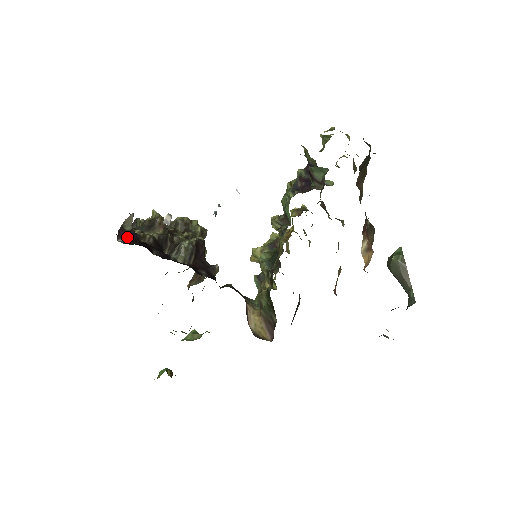
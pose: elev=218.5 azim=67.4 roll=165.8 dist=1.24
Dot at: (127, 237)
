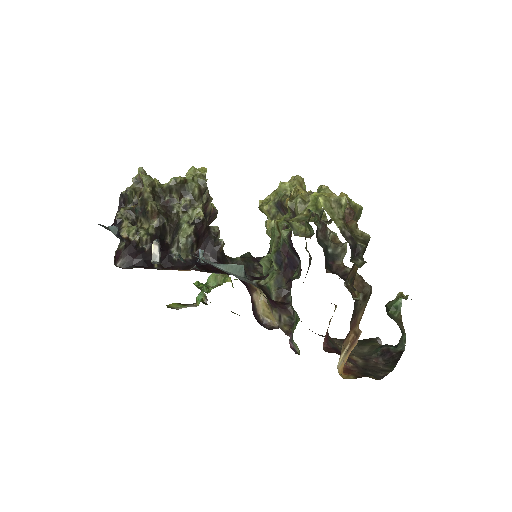
Dot at: (124, 254)
